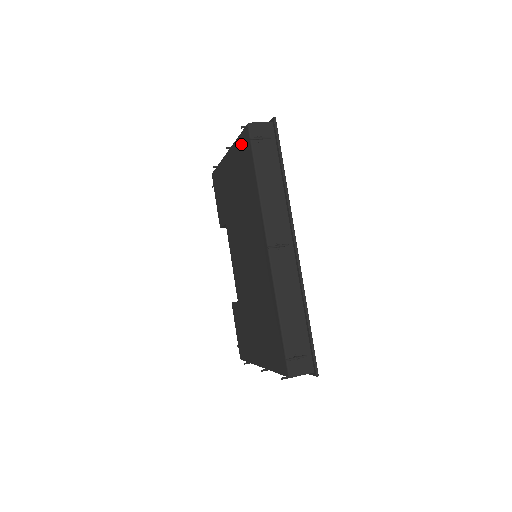
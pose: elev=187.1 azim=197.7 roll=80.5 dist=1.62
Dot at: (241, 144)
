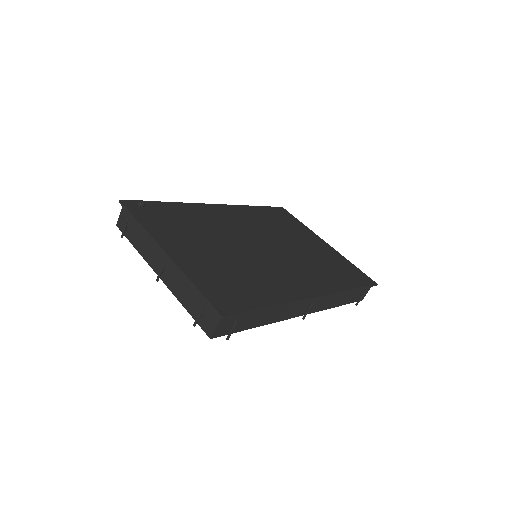
Dot at: occluded
